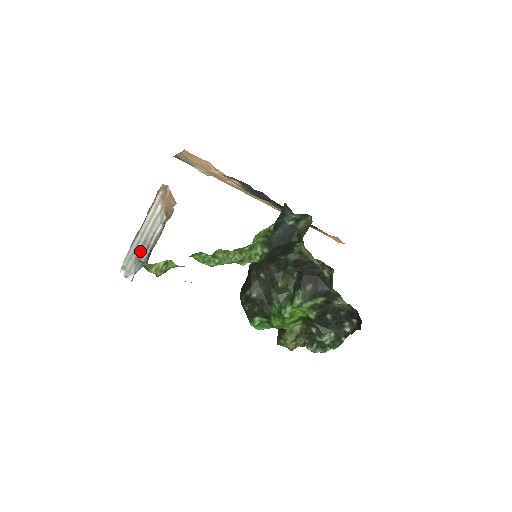
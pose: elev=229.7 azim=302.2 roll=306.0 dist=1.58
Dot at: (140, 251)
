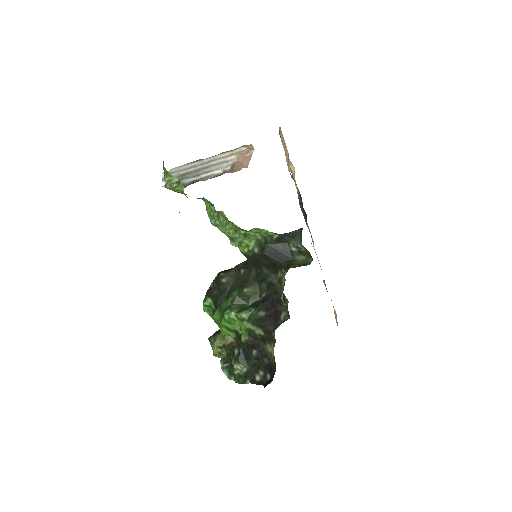
Dot at: (189, 173)
